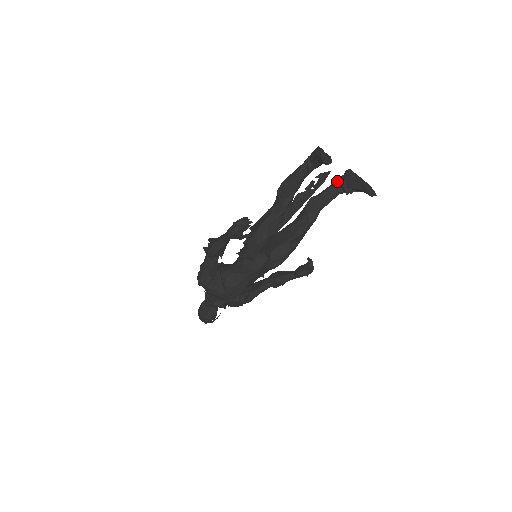
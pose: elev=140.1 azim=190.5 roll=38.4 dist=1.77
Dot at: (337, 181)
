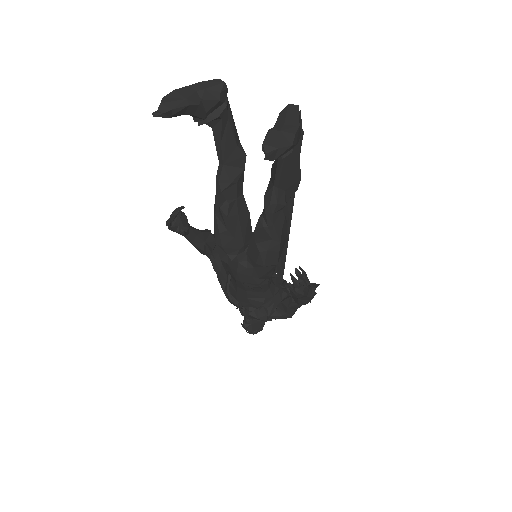
Dot at: occluded
